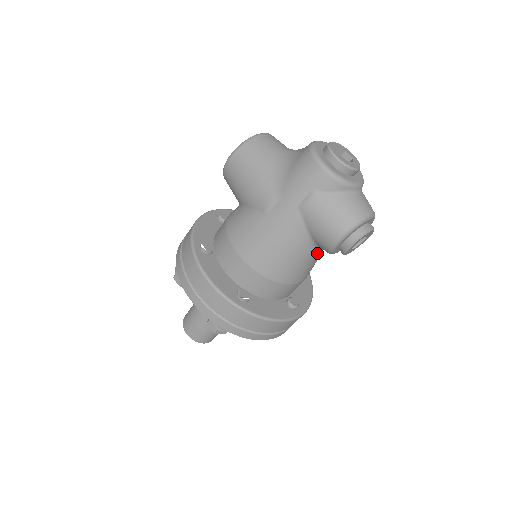
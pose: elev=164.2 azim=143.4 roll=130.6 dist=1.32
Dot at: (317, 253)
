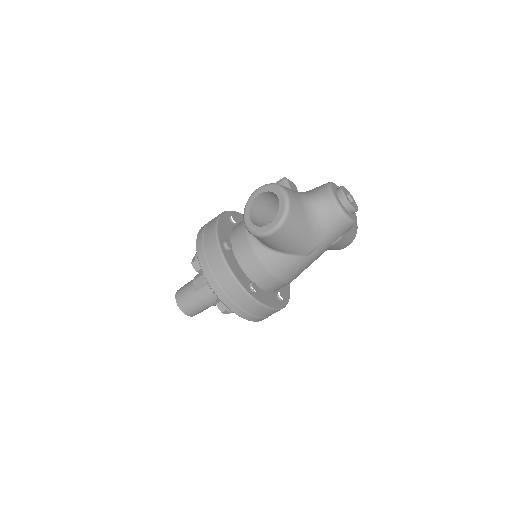
Dot at: occluded
